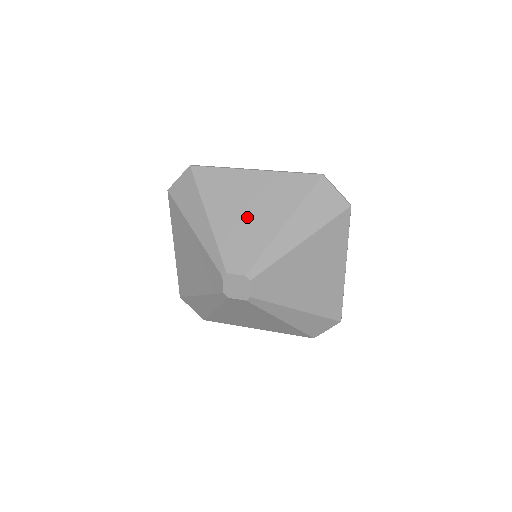
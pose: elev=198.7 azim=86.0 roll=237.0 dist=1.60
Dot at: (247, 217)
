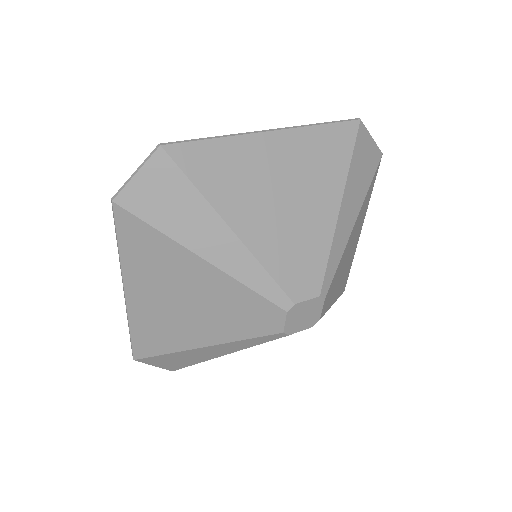
Dot at: (290, 209)
